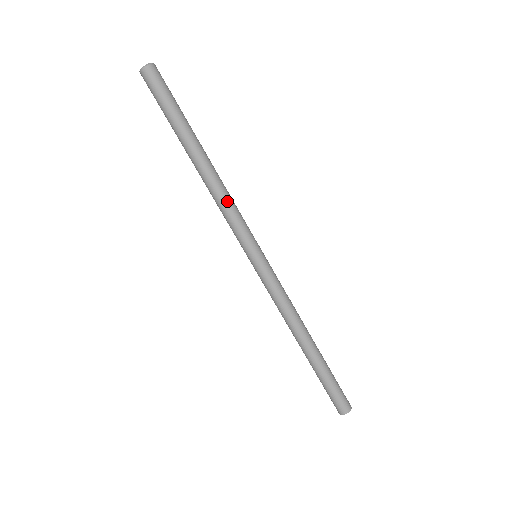
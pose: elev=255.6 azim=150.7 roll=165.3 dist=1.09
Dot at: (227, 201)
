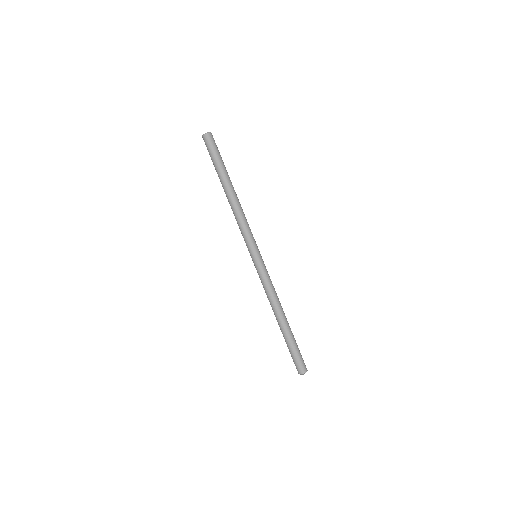
Dot at: (243, 218)
